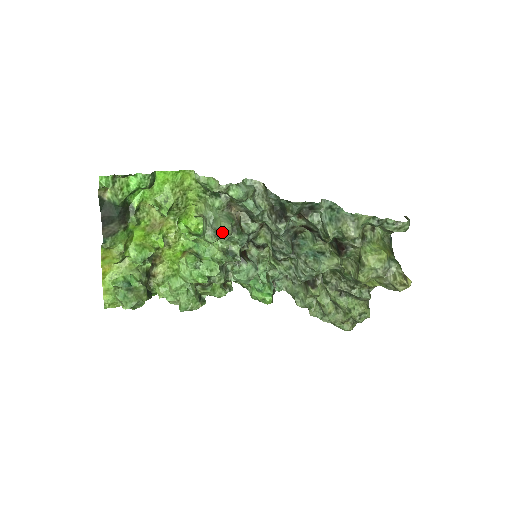
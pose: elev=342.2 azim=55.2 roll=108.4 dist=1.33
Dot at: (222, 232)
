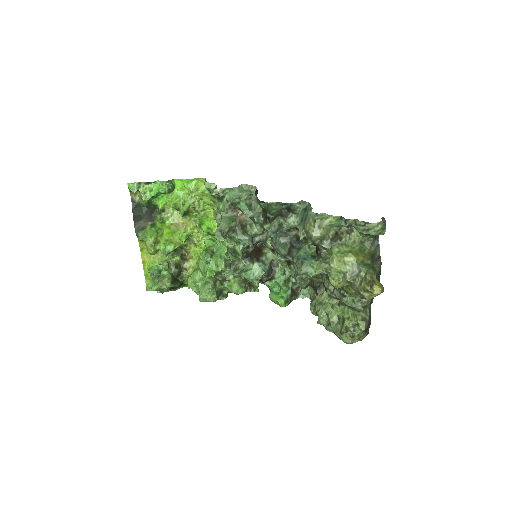
Dot at: (221, 231)
